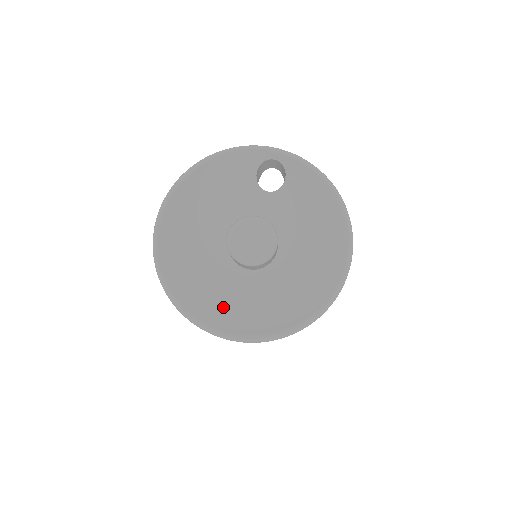
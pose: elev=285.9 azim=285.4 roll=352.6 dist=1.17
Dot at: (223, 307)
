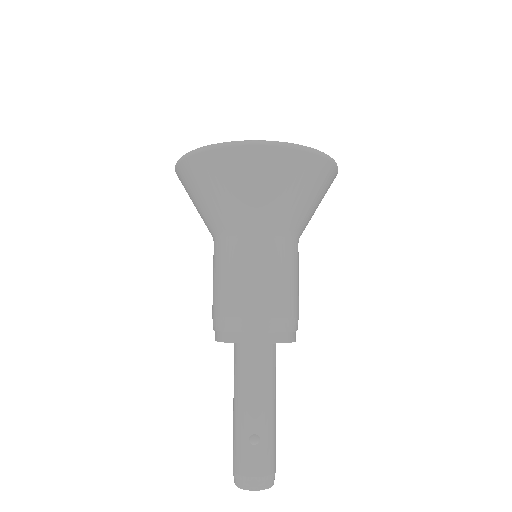
Dot at: occluded
